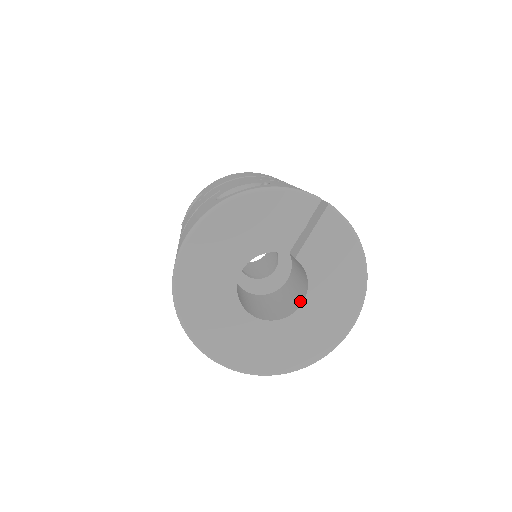
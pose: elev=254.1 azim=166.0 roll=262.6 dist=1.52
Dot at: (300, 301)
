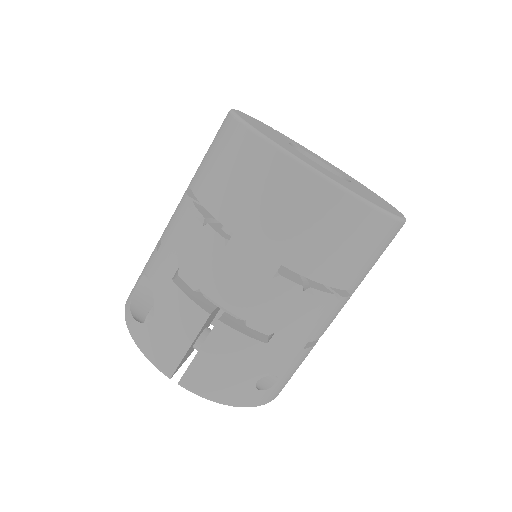
Dot at: occluded
